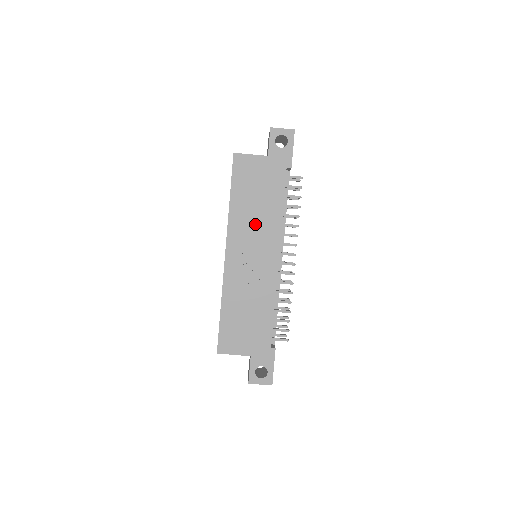
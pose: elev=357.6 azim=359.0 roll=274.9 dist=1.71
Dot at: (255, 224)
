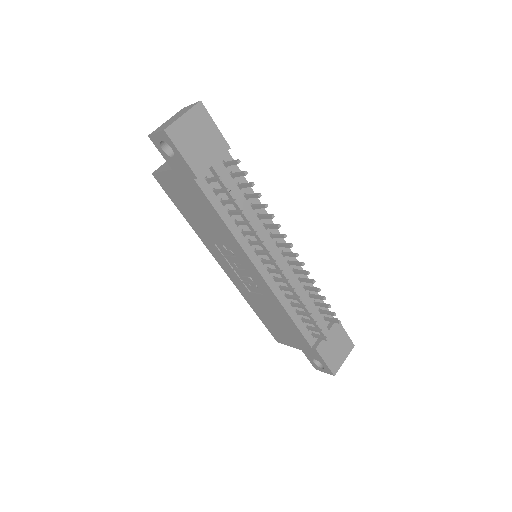
Dot at: (219, 241)
